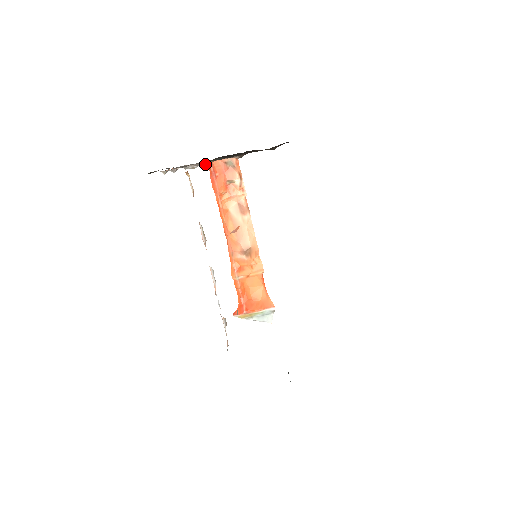
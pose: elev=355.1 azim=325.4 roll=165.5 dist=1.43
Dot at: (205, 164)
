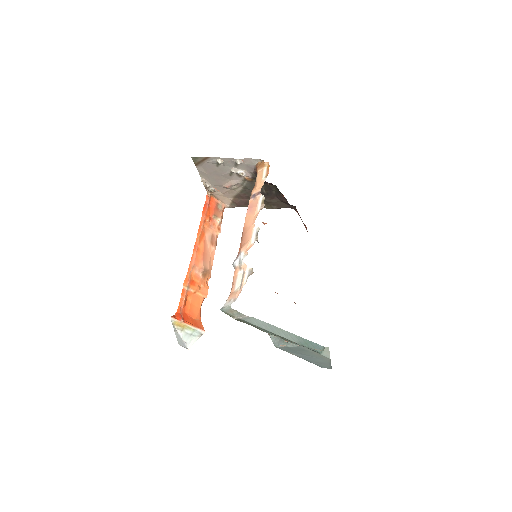
Dot at: (214, 191)
